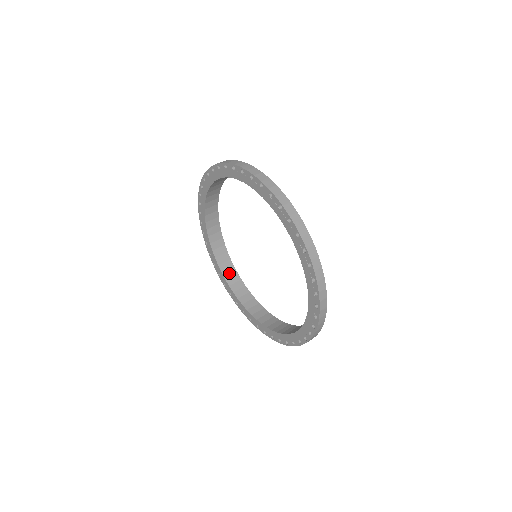
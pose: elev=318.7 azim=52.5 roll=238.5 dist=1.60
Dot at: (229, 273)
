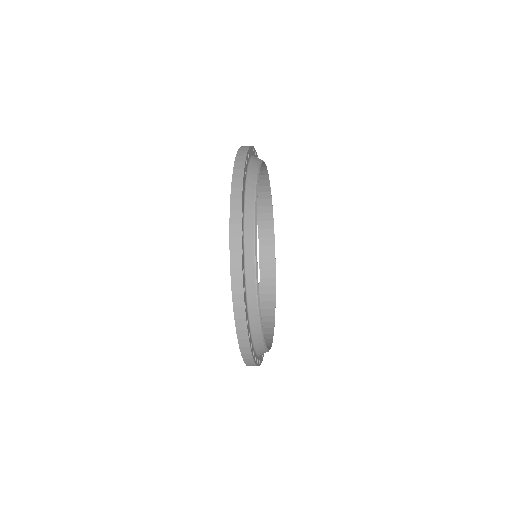
Dot at: occluded
